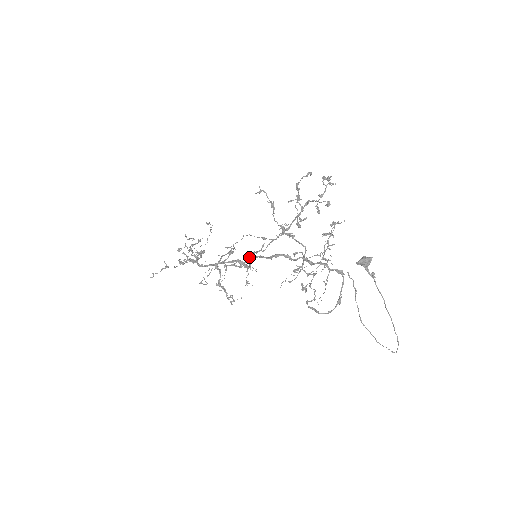
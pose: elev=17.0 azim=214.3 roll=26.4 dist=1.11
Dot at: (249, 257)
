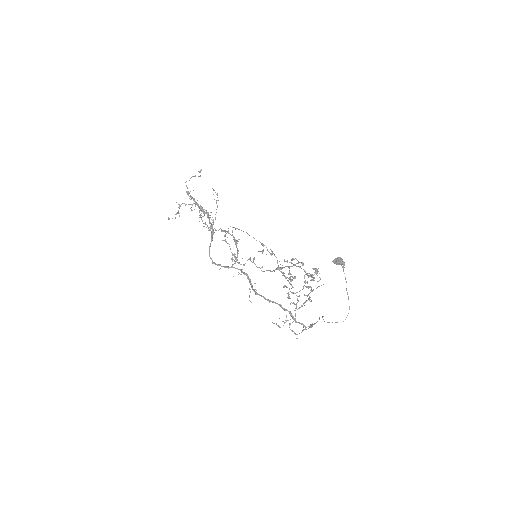
Dot at: occluded
